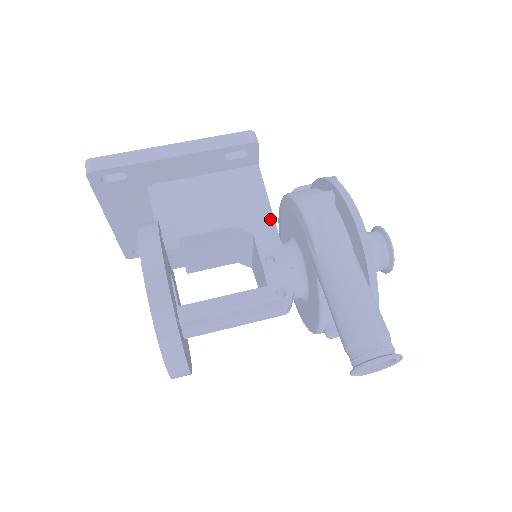
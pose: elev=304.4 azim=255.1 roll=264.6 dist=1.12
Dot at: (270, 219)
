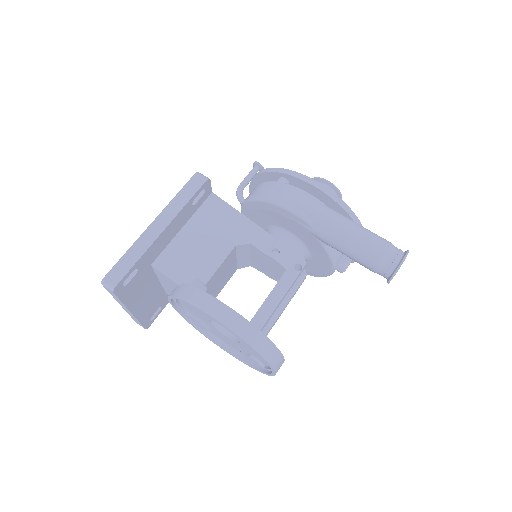
Dot at: (252, 225)
